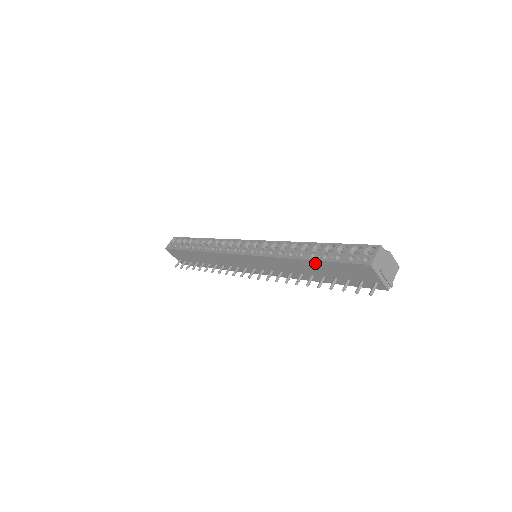
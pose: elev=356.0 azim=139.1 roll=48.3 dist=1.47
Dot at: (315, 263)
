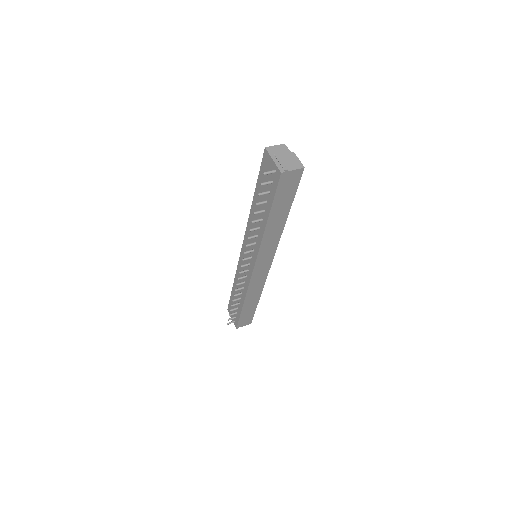
Dot at: (256, 194)
